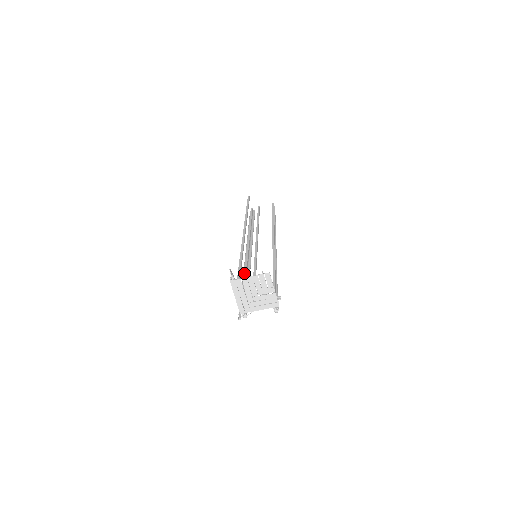
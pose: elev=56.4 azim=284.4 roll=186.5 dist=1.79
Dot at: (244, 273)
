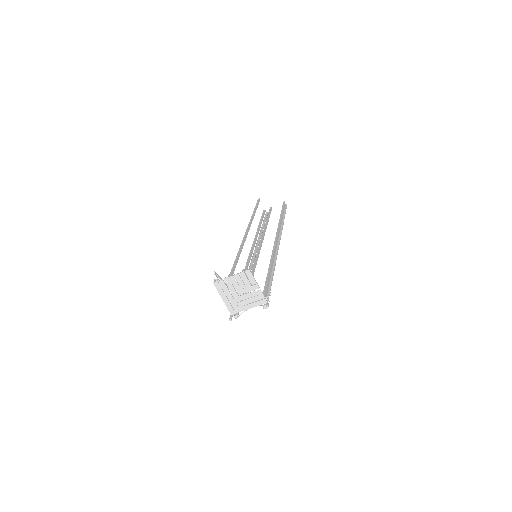
Dot at: occluded
